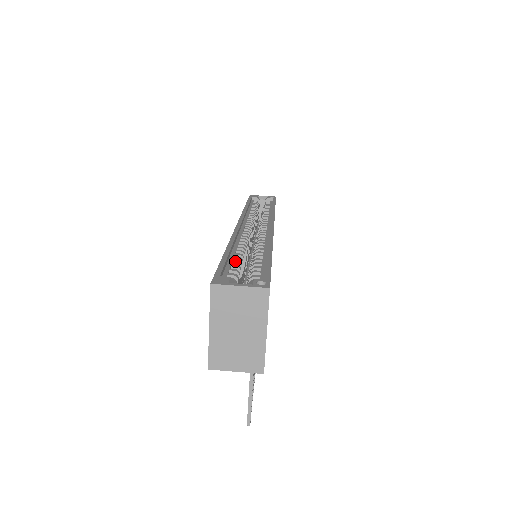
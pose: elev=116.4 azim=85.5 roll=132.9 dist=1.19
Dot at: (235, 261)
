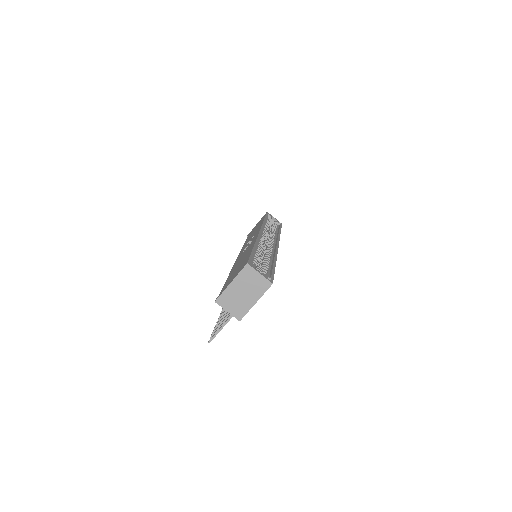
Dot at: (256, 257)
